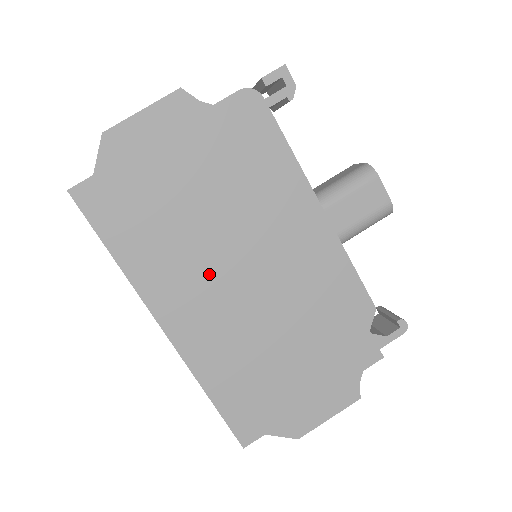
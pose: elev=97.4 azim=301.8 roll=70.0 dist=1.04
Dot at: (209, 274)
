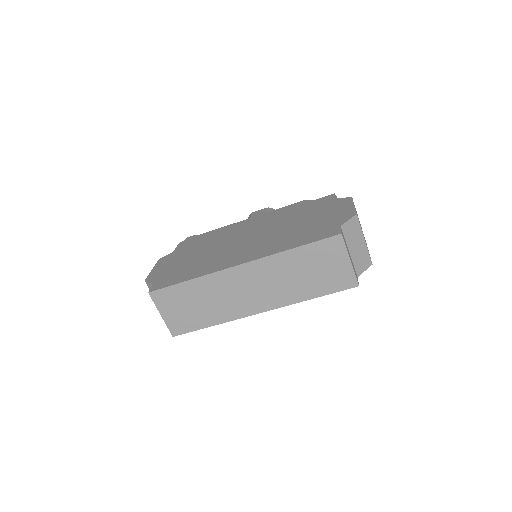
Dot at: (231, 250)
